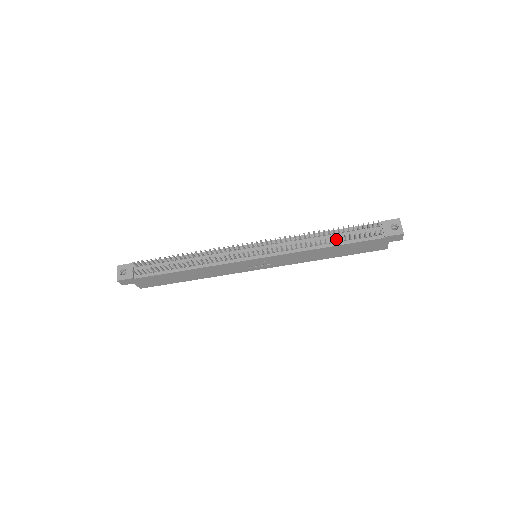
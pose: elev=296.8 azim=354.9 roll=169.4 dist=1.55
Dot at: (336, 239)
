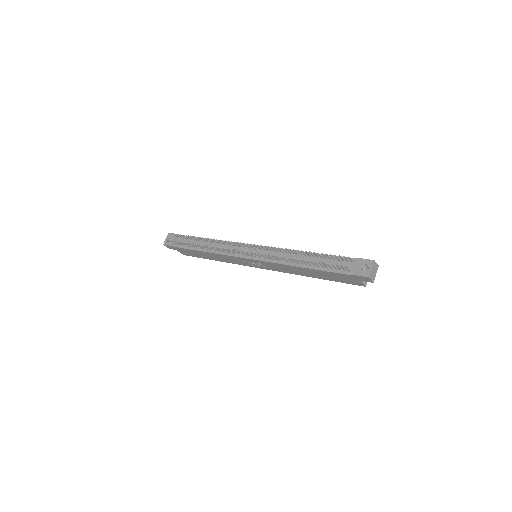
Dot at: (313, 262)
